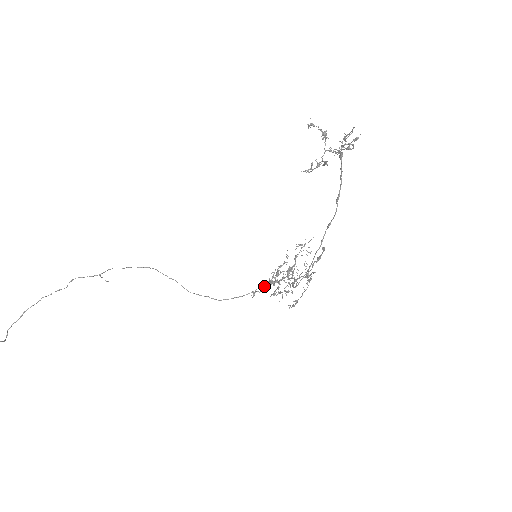
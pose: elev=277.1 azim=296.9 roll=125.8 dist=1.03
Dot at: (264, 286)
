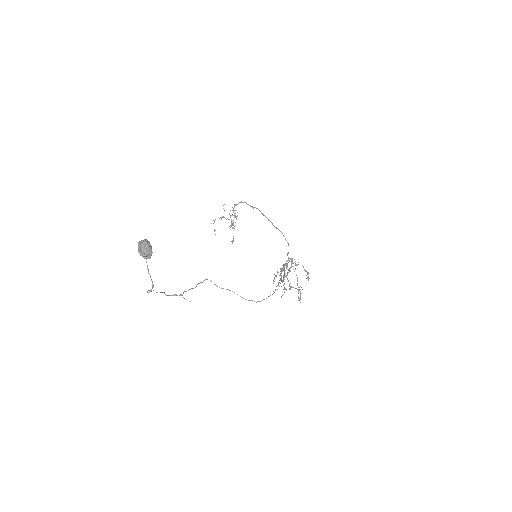
Dot at: (283, 285)
